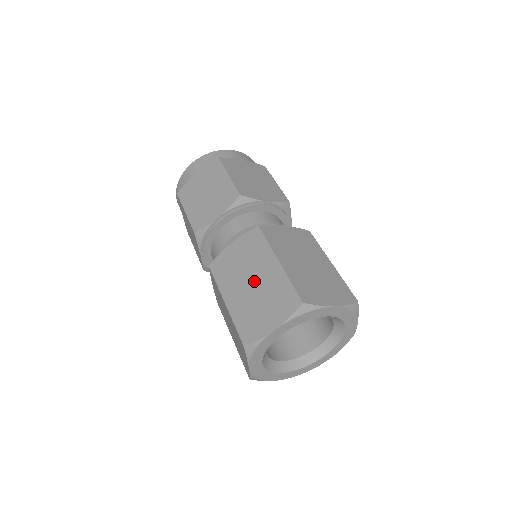
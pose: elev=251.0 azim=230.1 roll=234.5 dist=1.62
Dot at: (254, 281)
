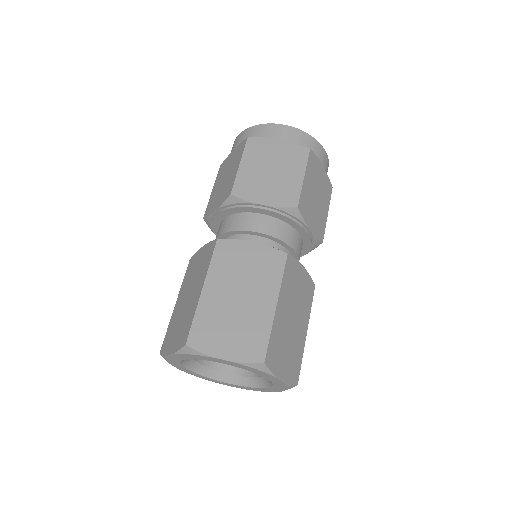
Dot at: (242, 298)
